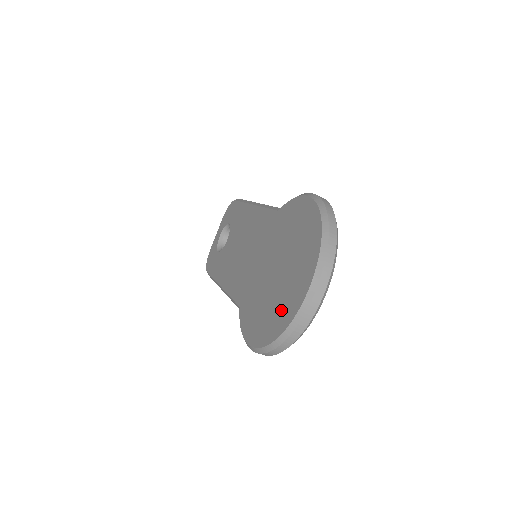
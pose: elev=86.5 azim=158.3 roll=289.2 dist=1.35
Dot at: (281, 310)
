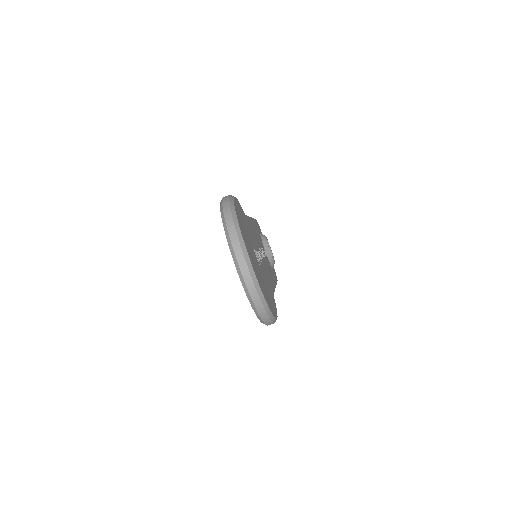
Dot at: occluded
